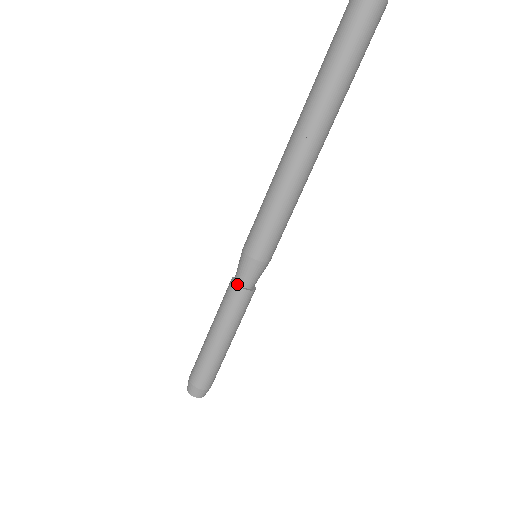
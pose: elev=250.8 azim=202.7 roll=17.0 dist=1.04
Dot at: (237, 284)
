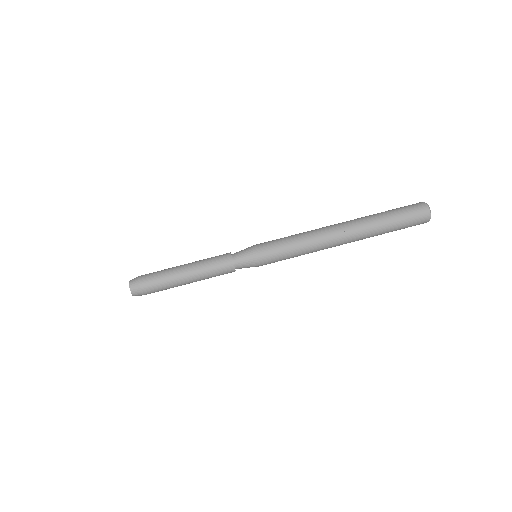
Dot at: (232, 257)
